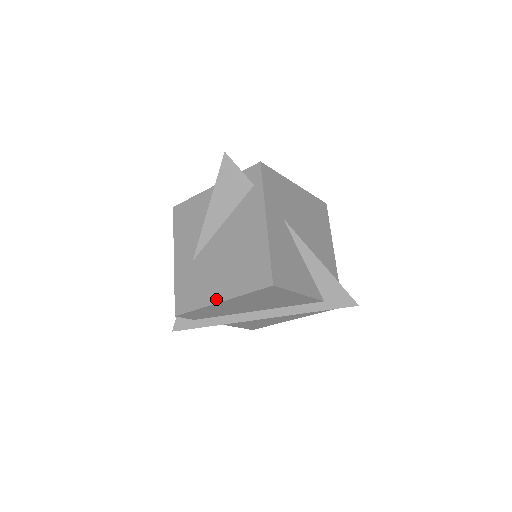
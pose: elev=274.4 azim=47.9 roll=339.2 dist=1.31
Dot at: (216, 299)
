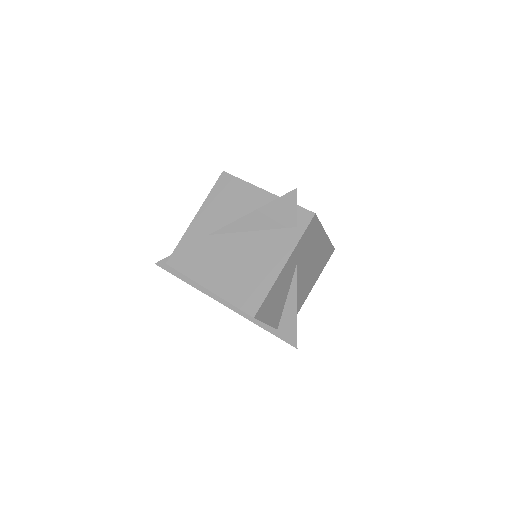
Dot at: (206, 284)
